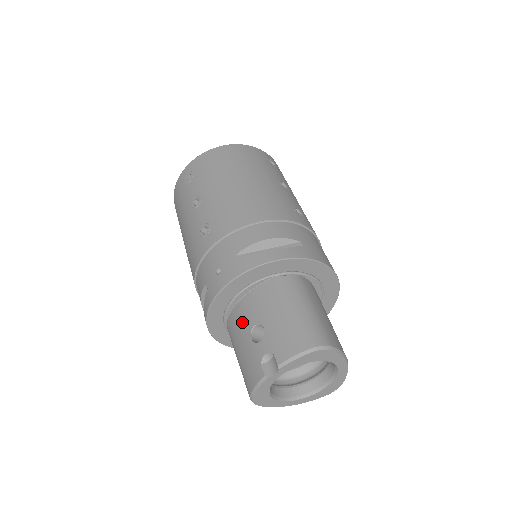
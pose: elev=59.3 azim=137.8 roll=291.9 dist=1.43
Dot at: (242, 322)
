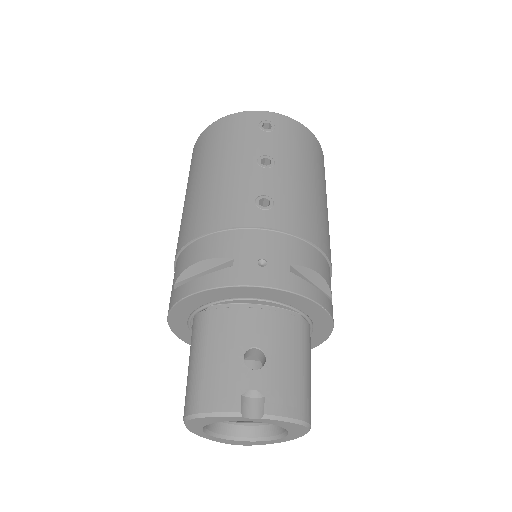
Dot at: (240, 329)
